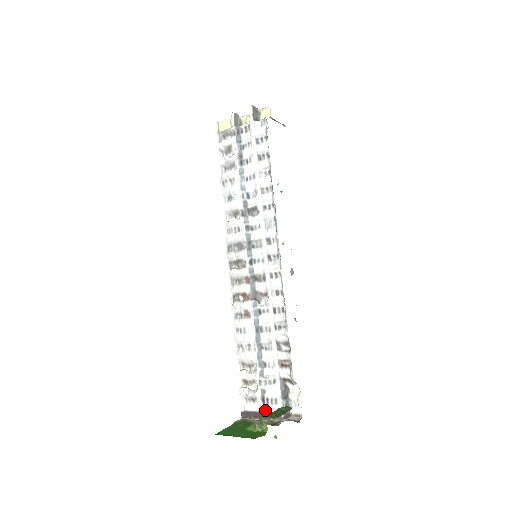
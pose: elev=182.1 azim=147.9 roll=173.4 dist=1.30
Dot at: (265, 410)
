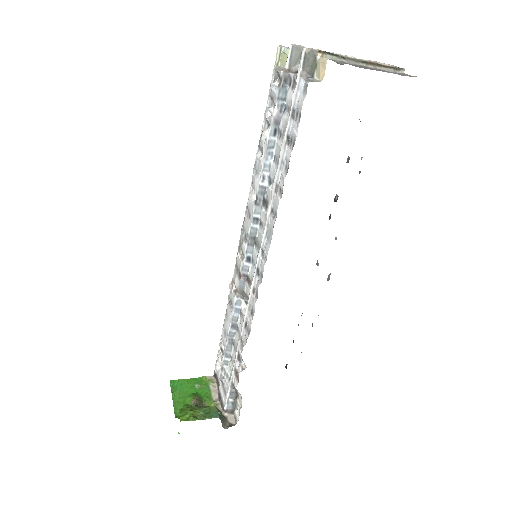
Dot at: (220, 390)
